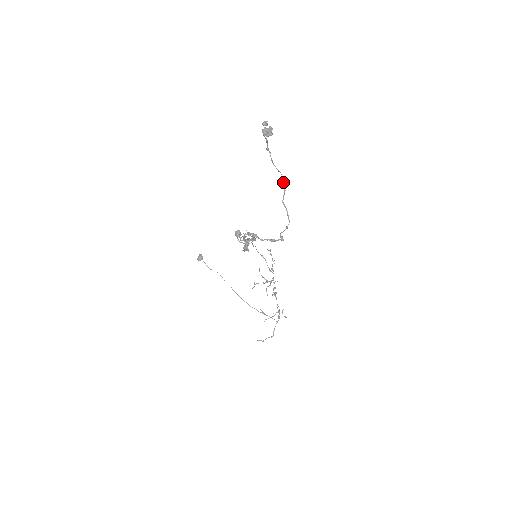
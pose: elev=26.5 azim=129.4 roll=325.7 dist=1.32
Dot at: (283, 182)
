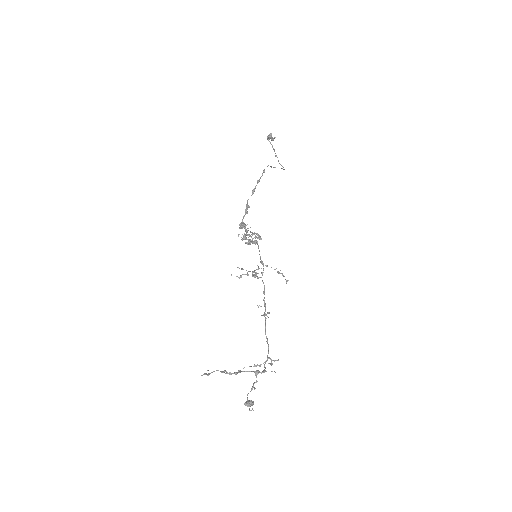
Dot at: (283, 169)
